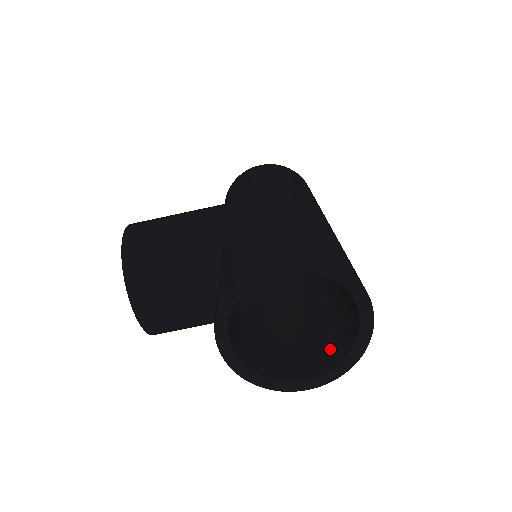
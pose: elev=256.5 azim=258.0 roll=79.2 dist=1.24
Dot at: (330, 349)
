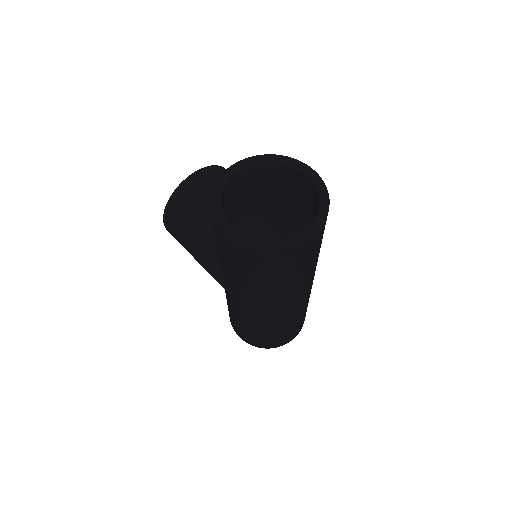
Dot at: occluded
